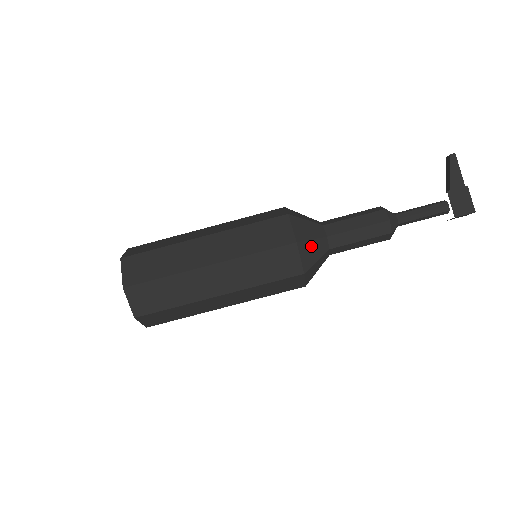
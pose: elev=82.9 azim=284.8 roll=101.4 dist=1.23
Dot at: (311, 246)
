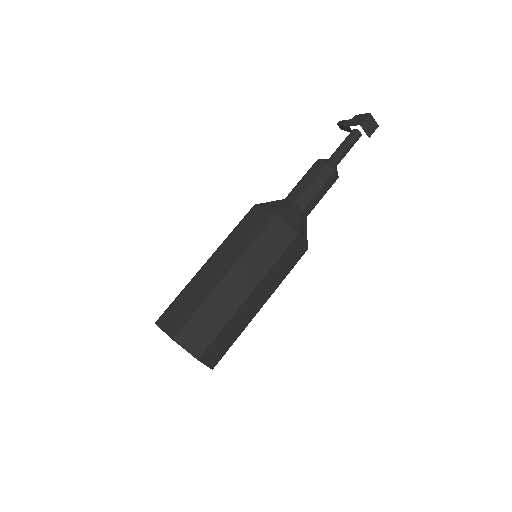
Dot at: (273, 204)
